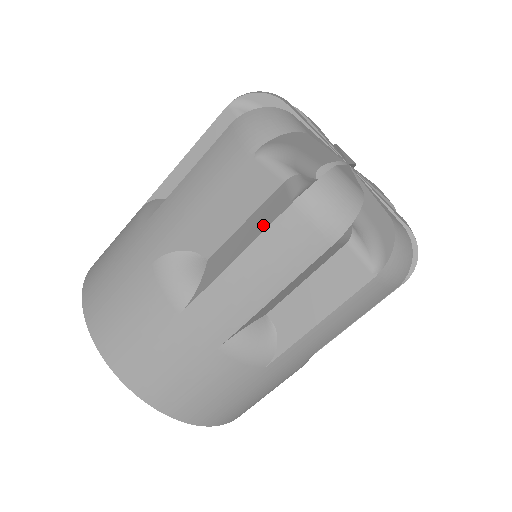
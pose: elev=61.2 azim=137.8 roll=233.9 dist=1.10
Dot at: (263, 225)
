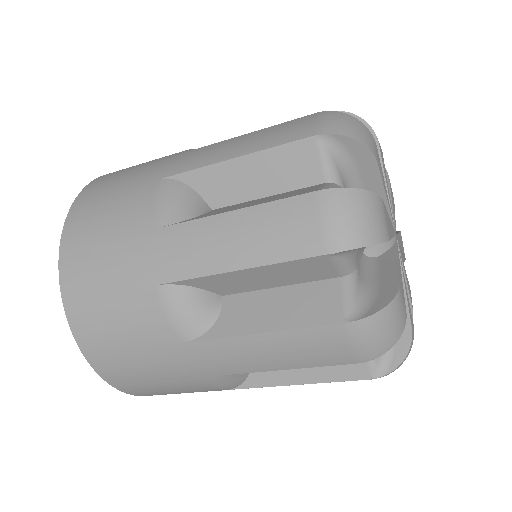
Dot at: (335, 375)
